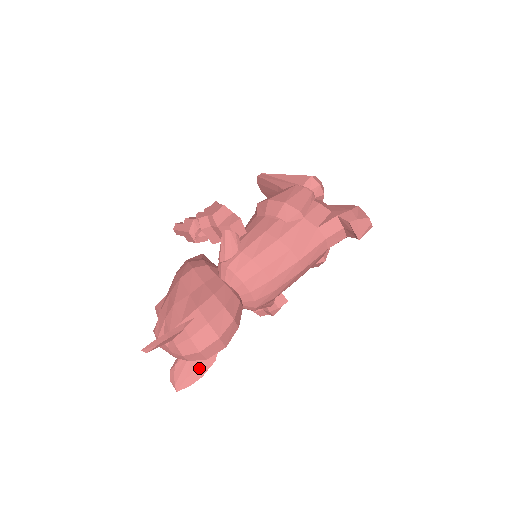
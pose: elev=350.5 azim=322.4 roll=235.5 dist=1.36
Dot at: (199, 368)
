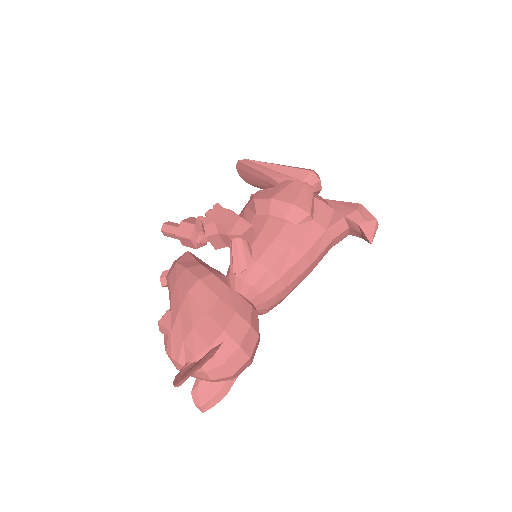
Dot at: (224, 386)
